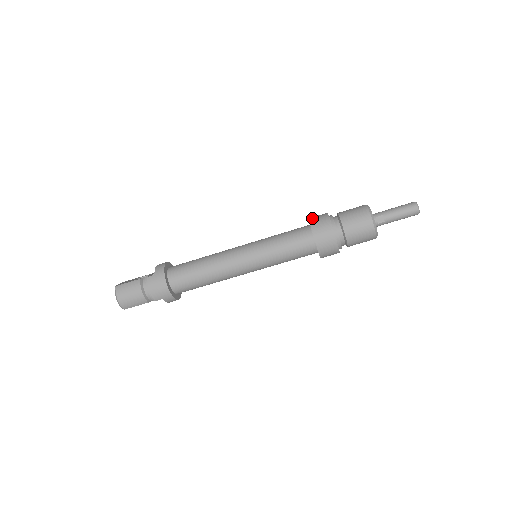
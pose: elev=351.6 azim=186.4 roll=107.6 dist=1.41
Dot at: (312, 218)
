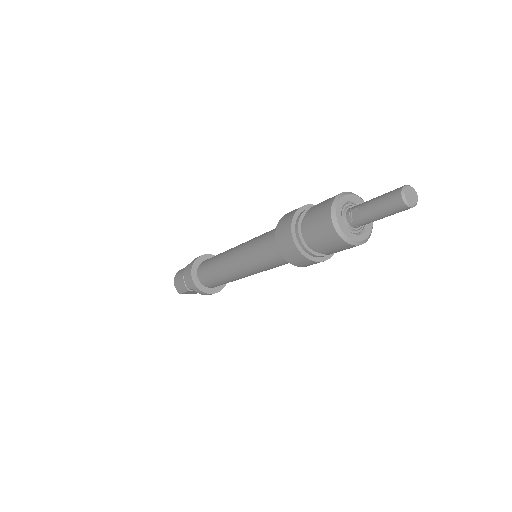
Dot at: occluded
